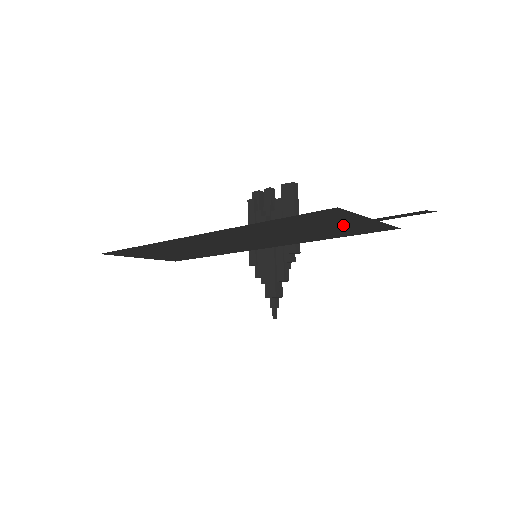
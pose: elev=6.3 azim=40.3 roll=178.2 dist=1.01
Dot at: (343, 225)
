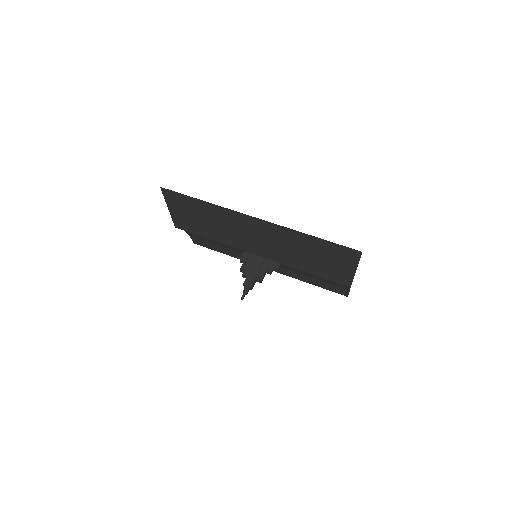
Dot at: (336, 266)
